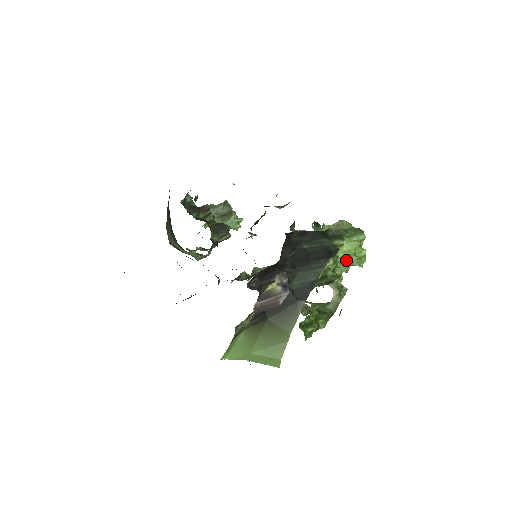
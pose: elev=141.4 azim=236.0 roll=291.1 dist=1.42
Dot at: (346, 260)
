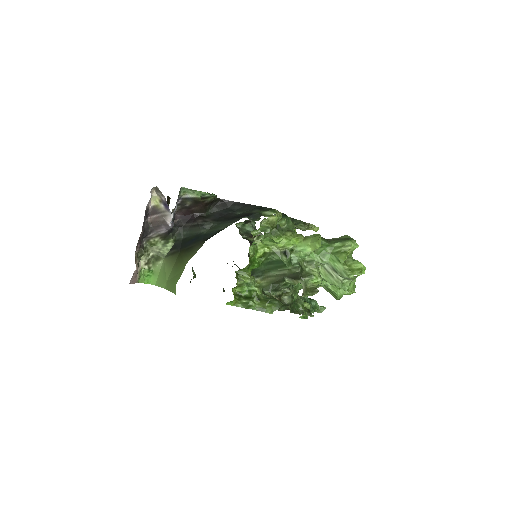
Dot at: (333, 268)
